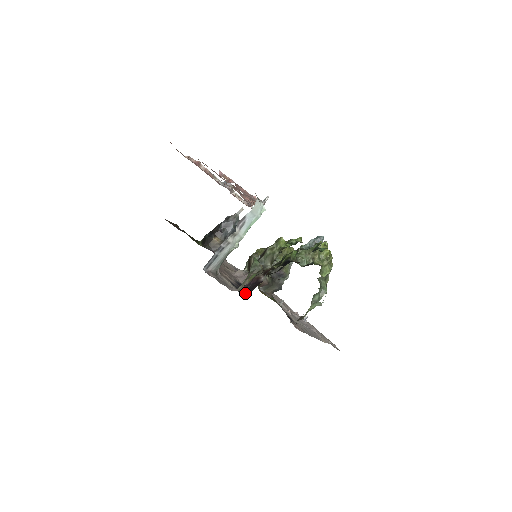
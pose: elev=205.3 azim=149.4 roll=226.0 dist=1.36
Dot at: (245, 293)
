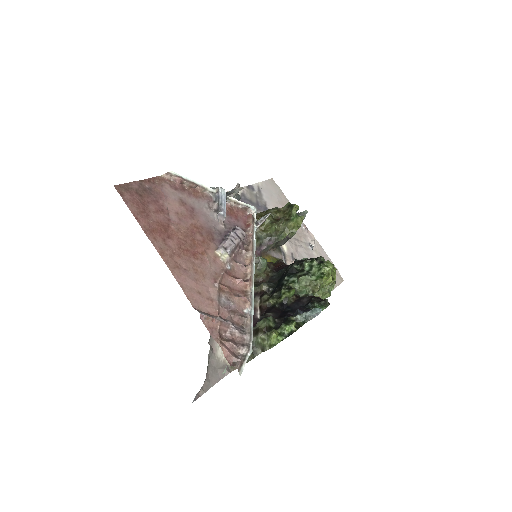
Dot at: occluded
